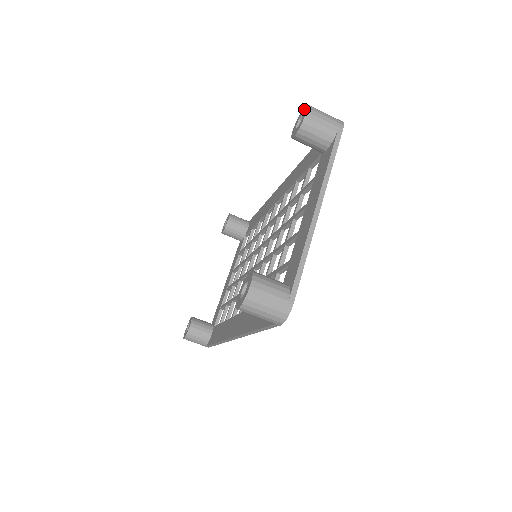
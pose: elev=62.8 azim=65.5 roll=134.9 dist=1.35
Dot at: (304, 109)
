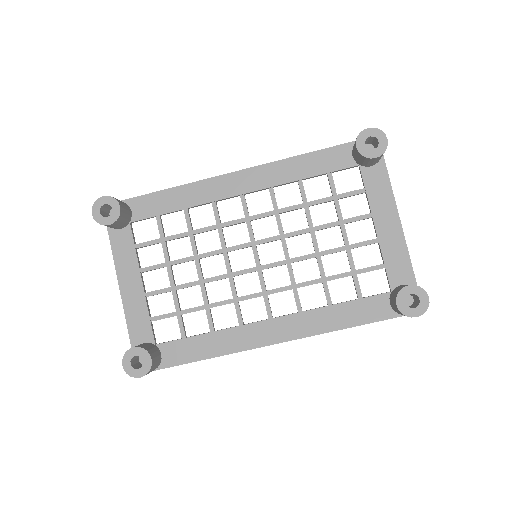
Dot at: (375, 132)
